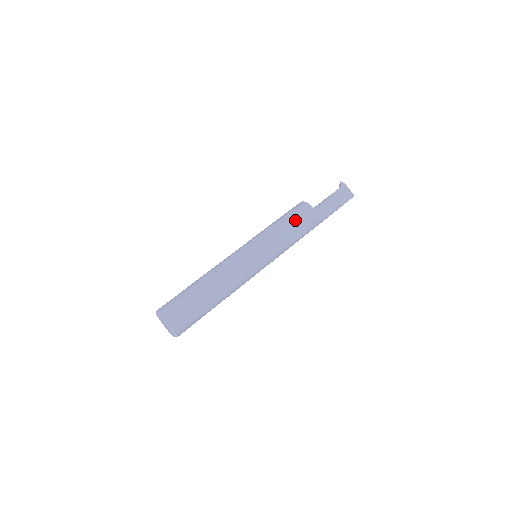
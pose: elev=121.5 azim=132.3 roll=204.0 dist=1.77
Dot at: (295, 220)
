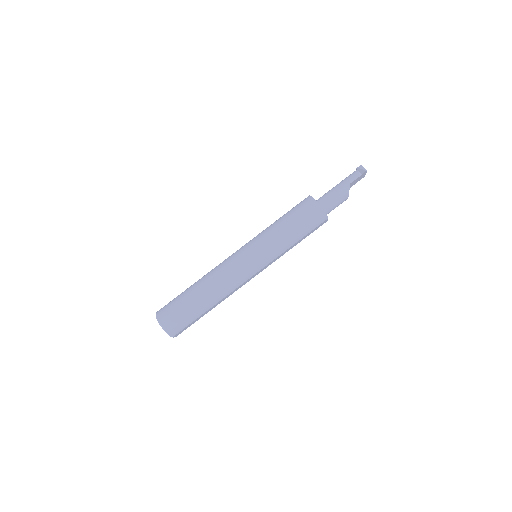
Dot at: (307, 235)
